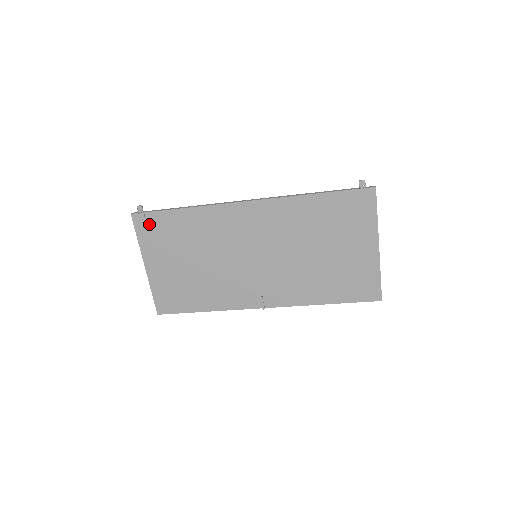
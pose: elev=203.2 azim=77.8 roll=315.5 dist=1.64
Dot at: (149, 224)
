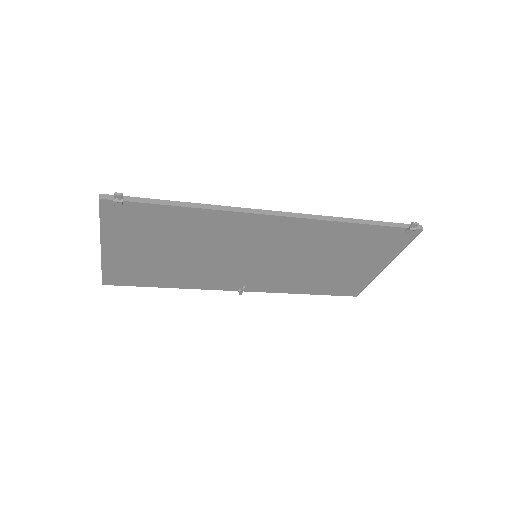
Dot at: (126, 213)
